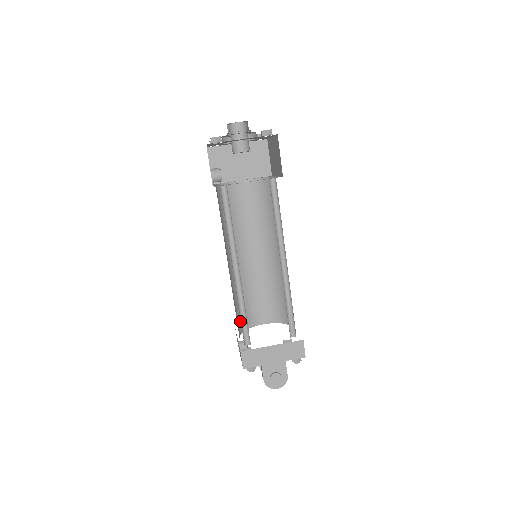
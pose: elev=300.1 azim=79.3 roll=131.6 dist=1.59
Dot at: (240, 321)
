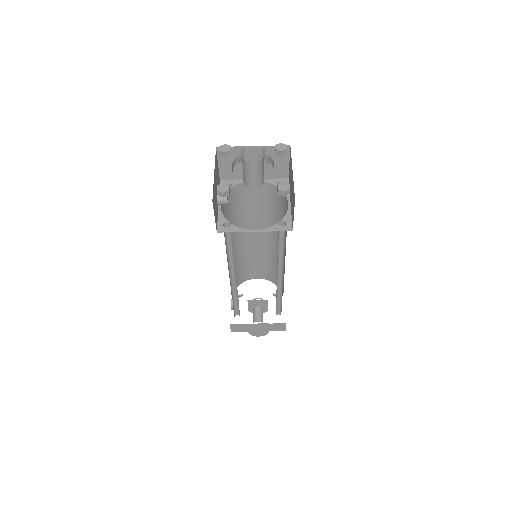
Dot at: occluded
